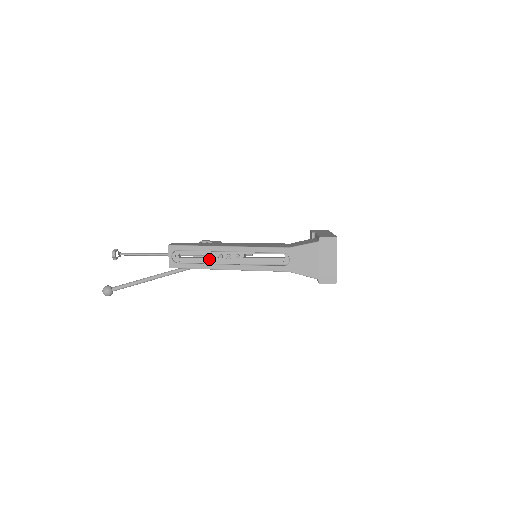
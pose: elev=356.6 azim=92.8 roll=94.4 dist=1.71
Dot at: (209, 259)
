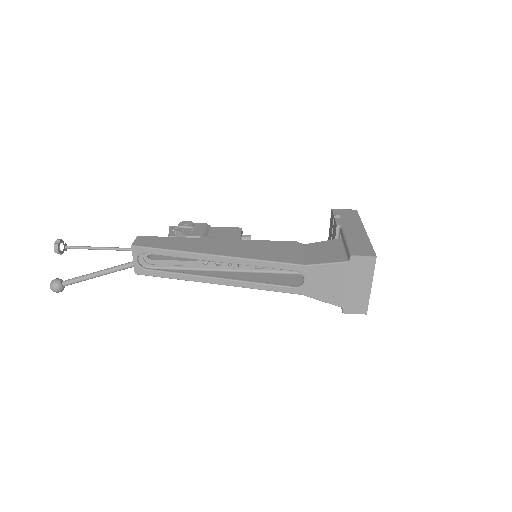
Dot at: (190, 262)
